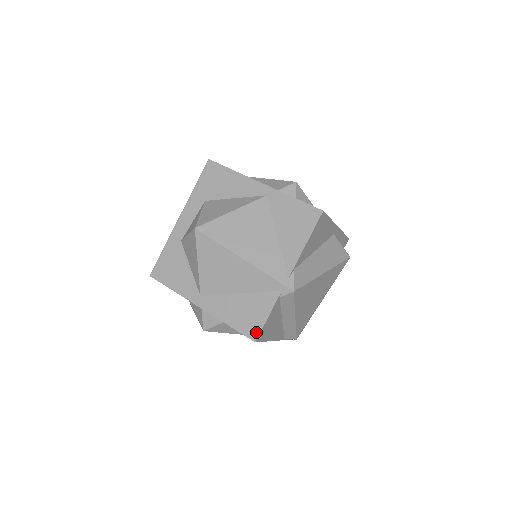
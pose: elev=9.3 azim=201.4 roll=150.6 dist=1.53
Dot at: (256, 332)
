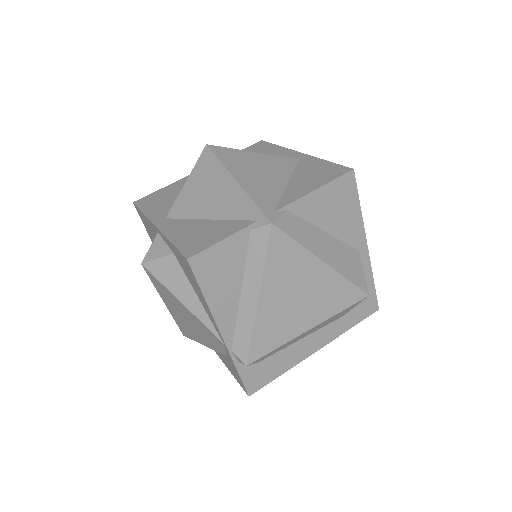
Dot at: (197, 250)
